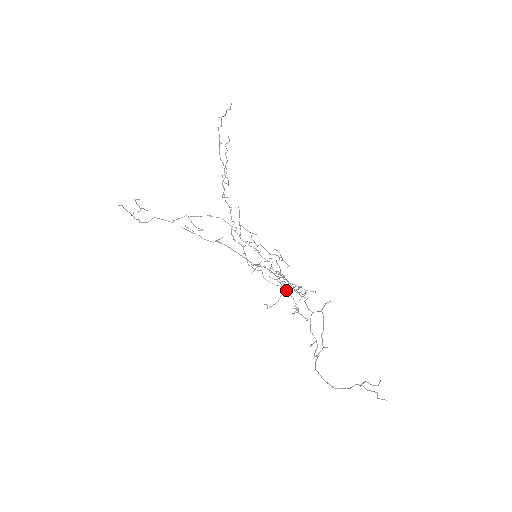
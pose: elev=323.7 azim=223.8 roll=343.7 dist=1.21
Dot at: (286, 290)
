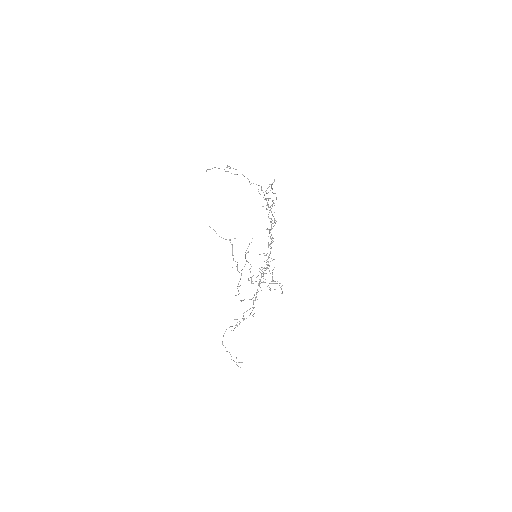
Dot at: (259, 283)
